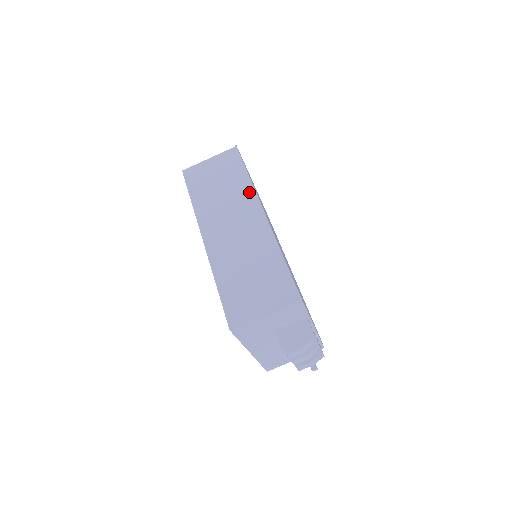
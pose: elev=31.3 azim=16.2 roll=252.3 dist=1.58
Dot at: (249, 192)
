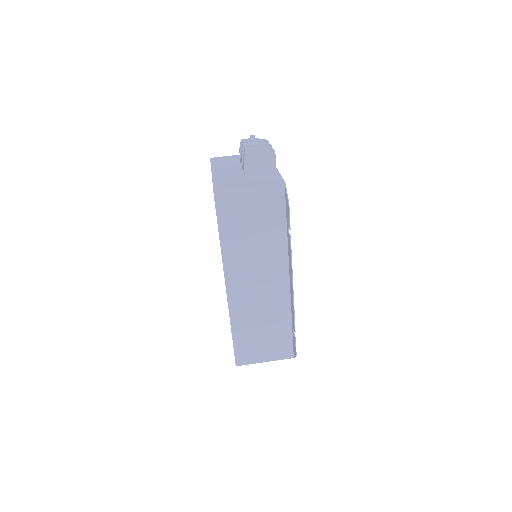
Dot at: (282, 252)
